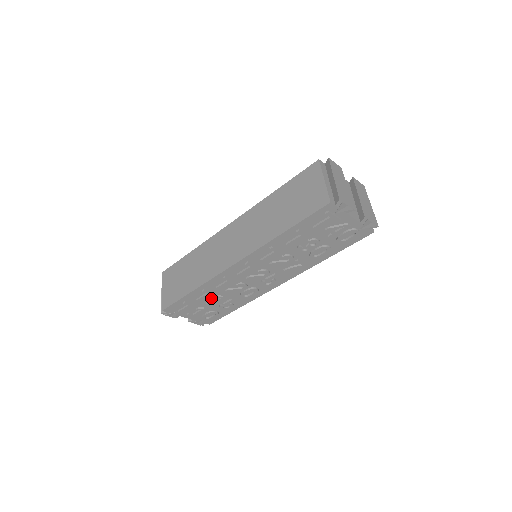
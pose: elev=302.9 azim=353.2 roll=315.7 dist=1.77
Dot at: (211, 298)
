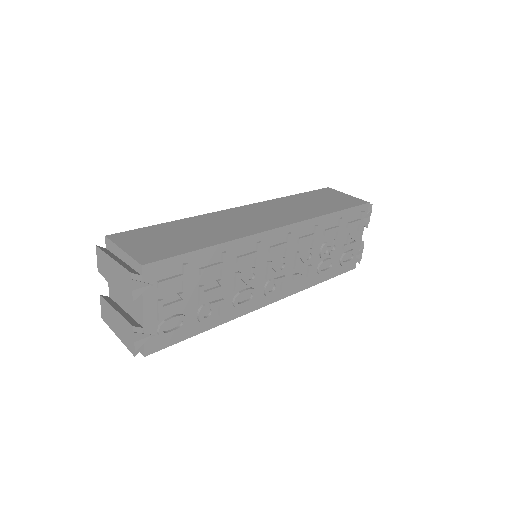
Dot at: (210, 280)
